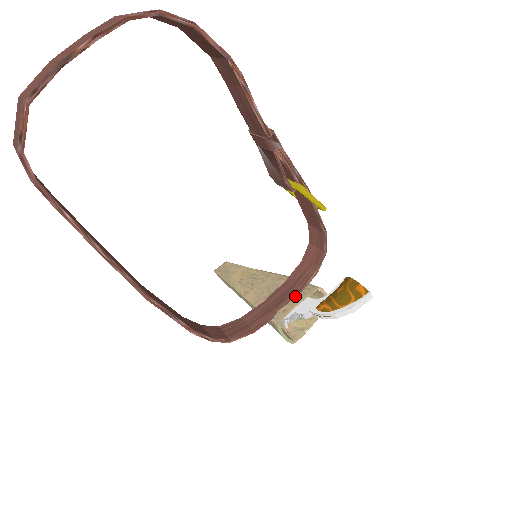
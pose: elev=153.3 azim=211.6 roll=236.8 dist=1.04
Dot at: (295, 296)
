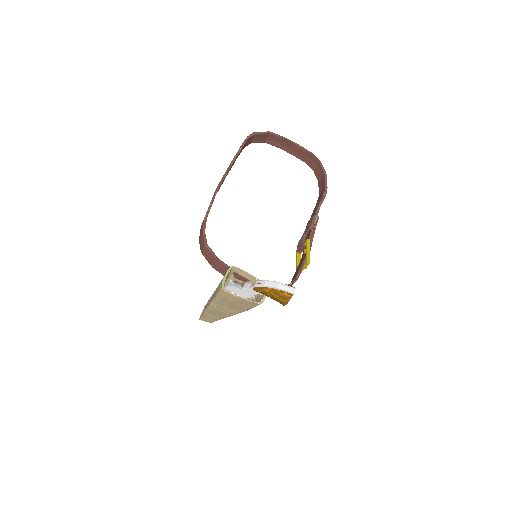
Dot at: (251, 279)
